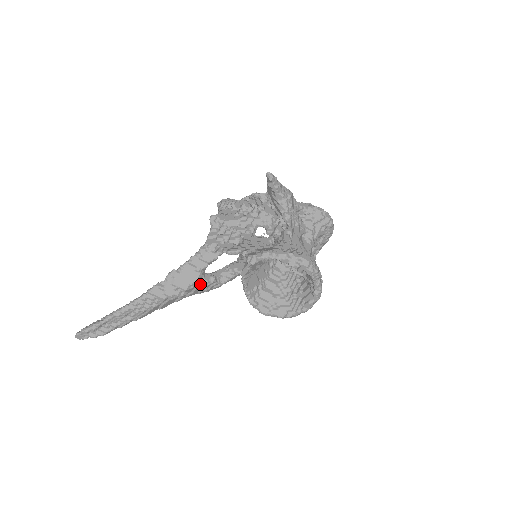
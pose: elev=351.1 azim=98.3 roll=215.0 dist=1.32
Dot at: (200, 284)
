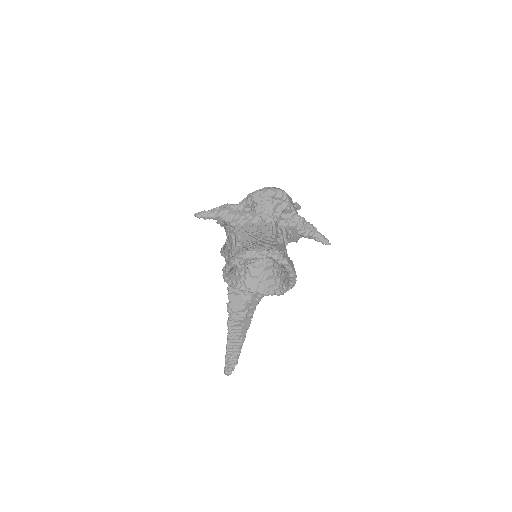
Dot at: (248, 299)
